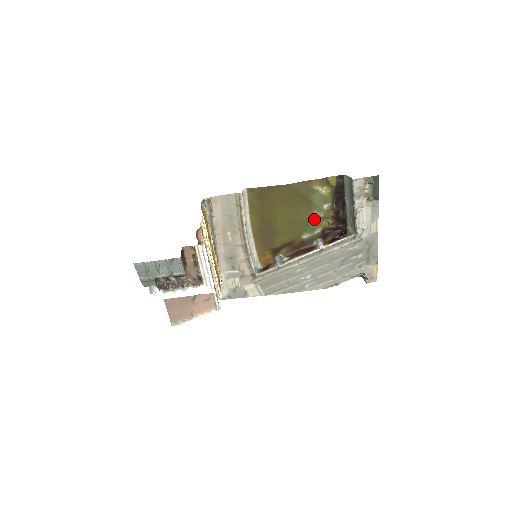
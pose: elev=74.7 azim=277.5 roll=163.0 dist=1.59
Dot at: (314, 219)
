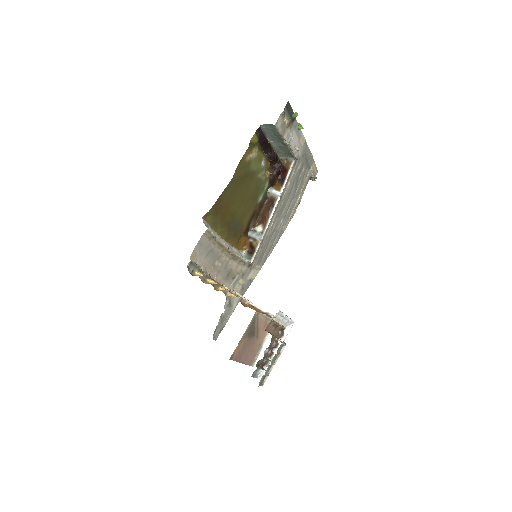
Dot at: (260, 181)
